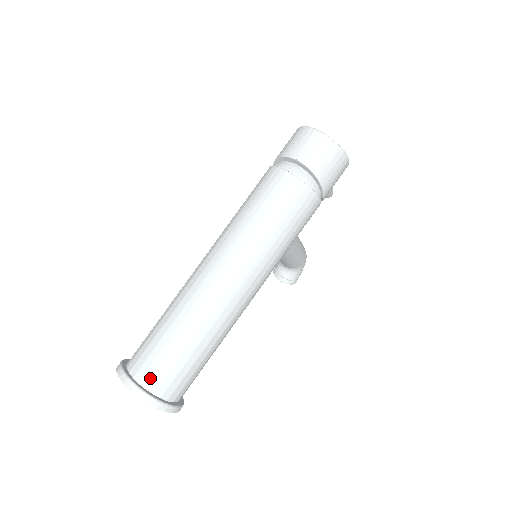
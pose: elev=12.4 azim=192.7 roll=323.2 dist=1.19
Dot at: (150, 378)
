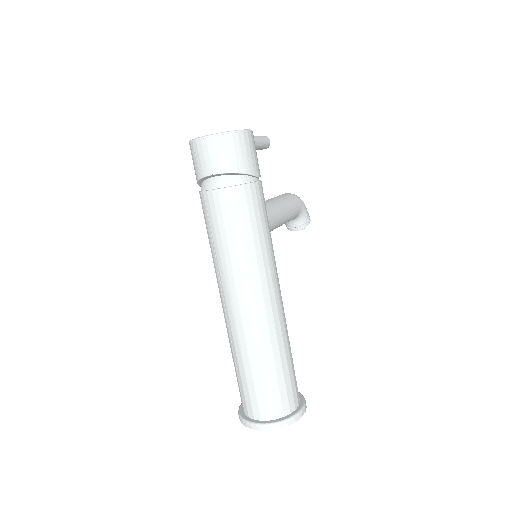
Dot at: (265, 411)
